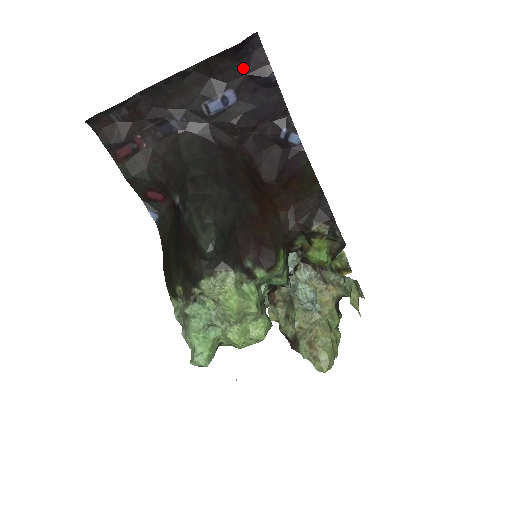
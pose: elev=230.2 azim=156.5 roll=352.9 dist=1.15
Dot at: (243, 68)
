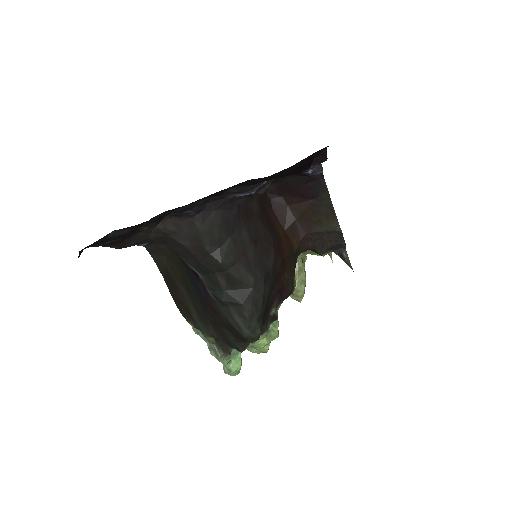
Dot at: (293, 165)
